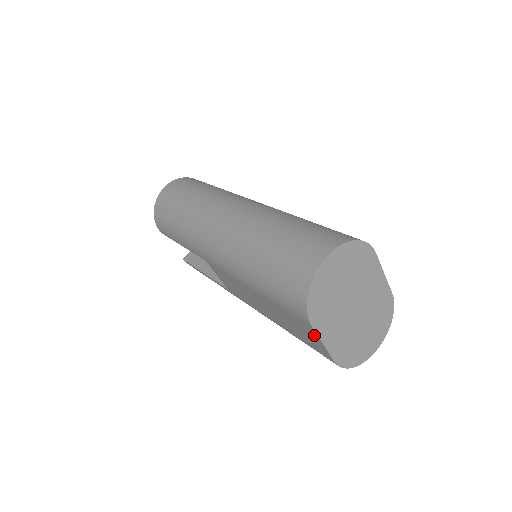
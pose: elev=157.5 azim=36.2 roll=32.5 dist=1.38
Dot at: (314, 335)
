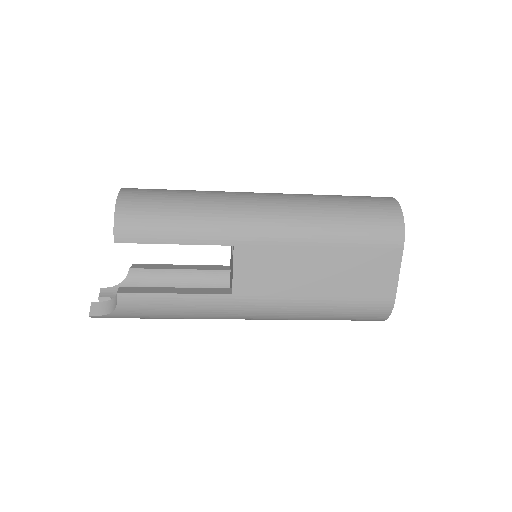
Dot at: (395, 265)
